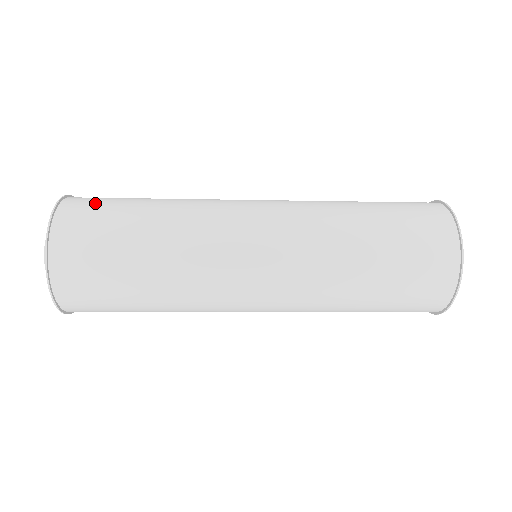
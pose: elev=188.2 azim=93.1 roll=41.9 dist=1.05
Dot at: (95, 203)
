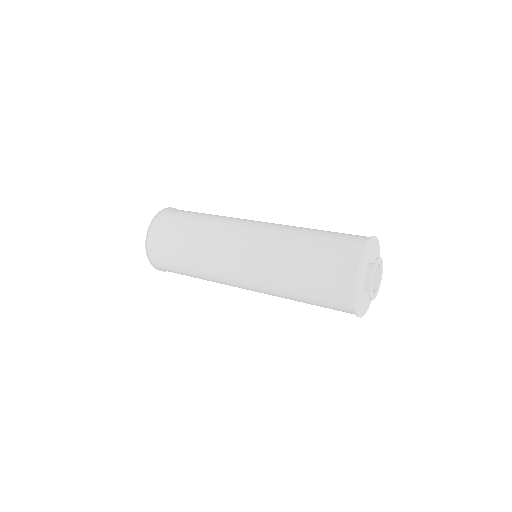
Dot at: (163, 232)
